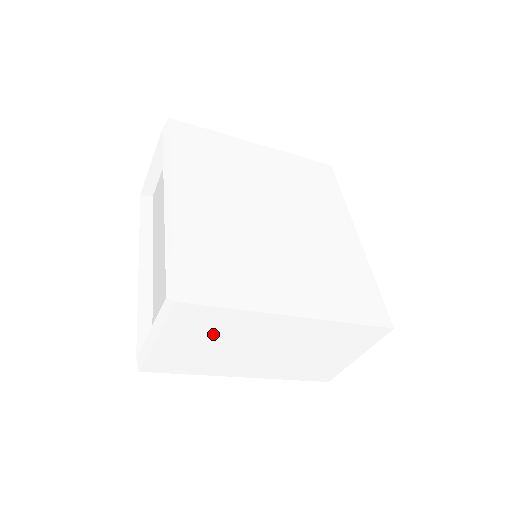
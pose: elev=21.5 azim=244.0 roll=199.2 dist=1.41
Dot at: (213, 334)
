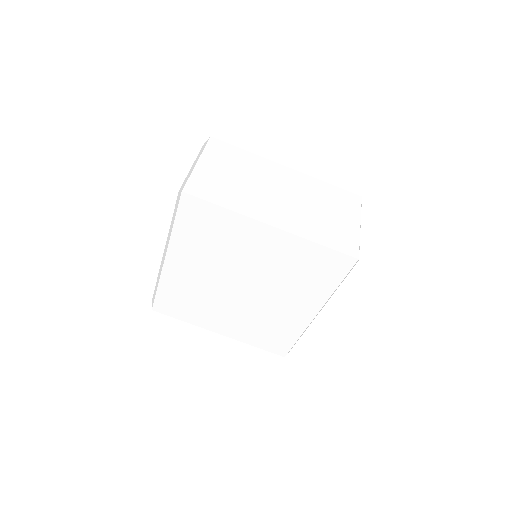
Dot at: (236, 167)
